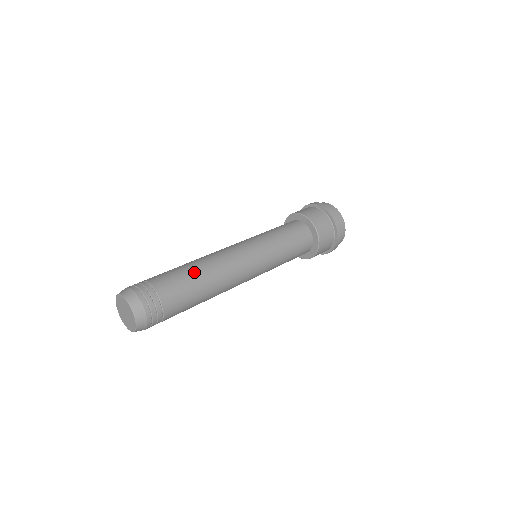
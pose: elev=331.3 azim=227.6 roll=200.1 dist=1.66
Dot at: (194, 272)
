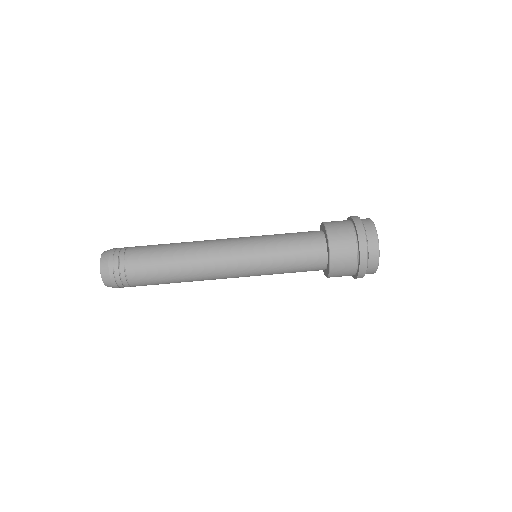
Dot at: (172, 282)
